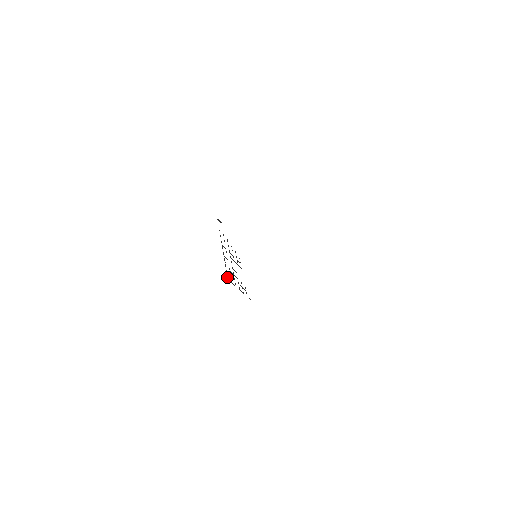
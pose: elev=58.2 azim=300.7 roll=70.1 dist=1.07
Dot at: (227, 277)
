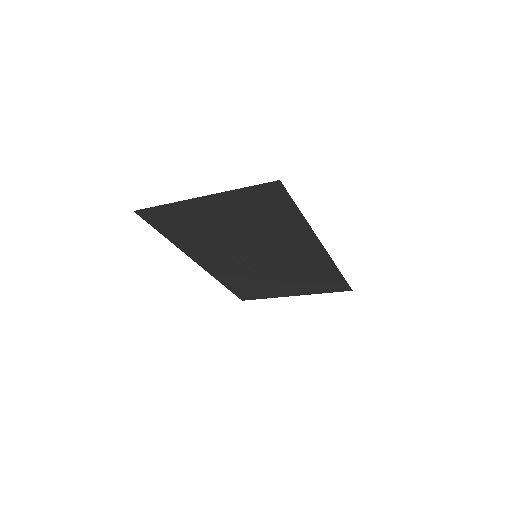
Dot at: occluded
